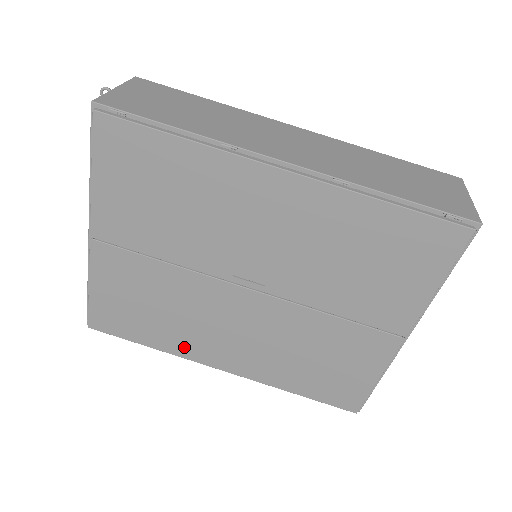
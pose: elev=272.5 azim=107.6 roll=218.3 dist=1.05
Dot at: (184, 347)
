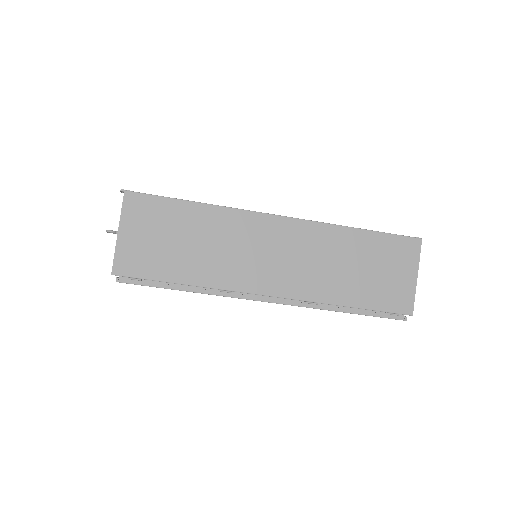
Dot at: occluded
